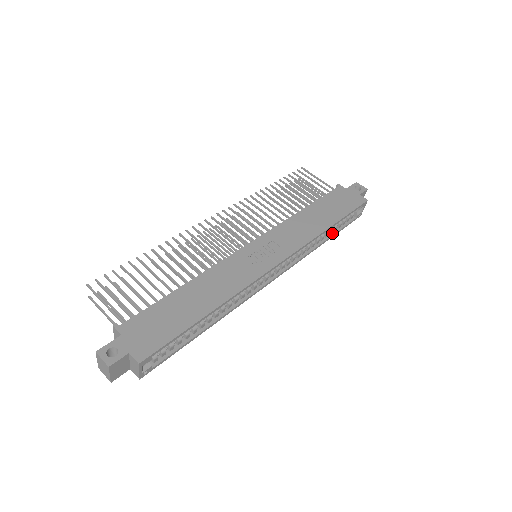
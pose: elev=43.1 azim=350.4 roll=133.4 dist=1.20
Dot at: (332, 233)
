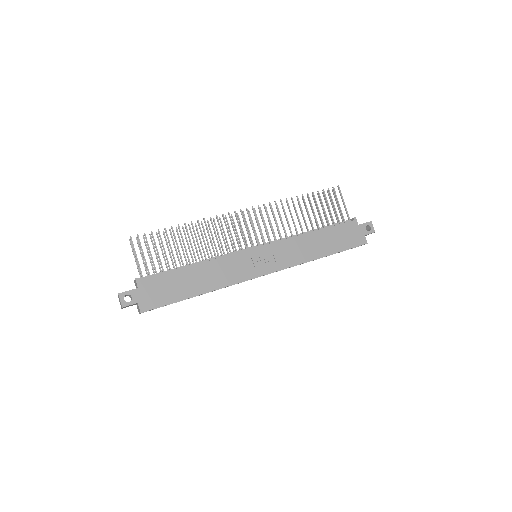
Dot at: occluded
